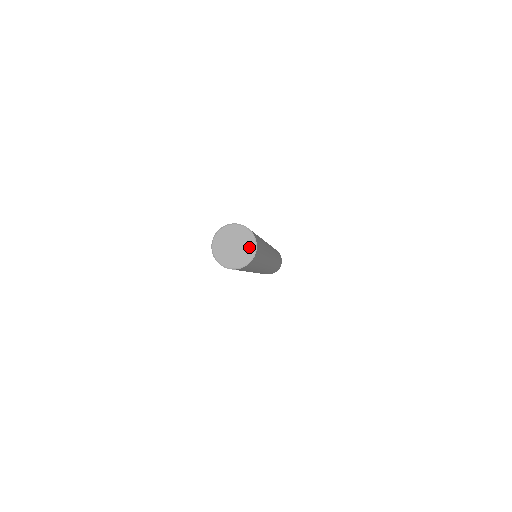
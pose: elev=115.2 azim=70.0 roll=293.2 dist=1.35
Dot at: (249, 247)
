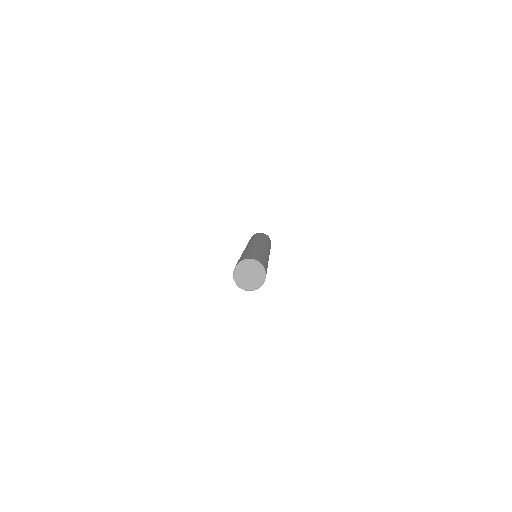
Dot at: (260, 277)
